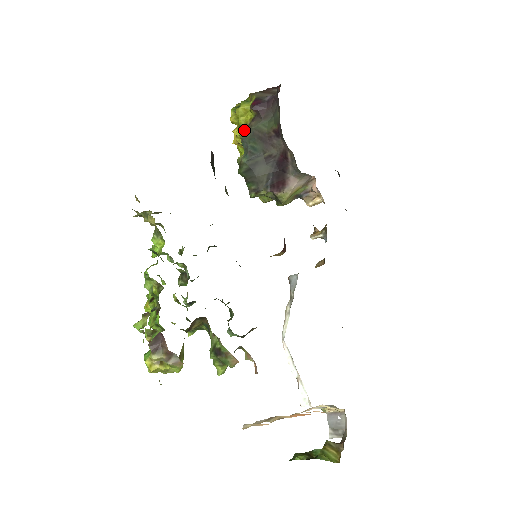
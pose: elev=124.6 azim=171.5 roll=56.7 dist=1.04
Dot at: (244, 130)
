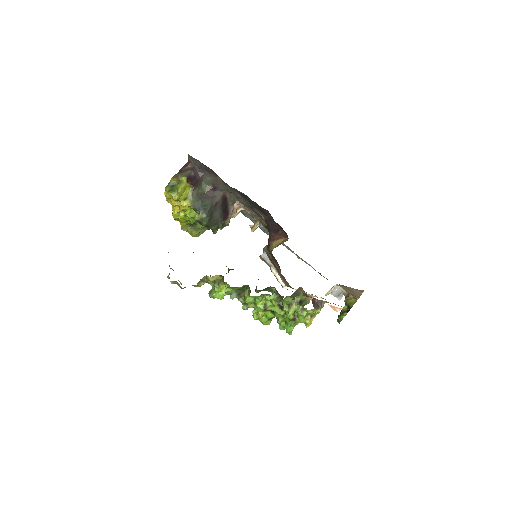
Dot at: (191, 199)
